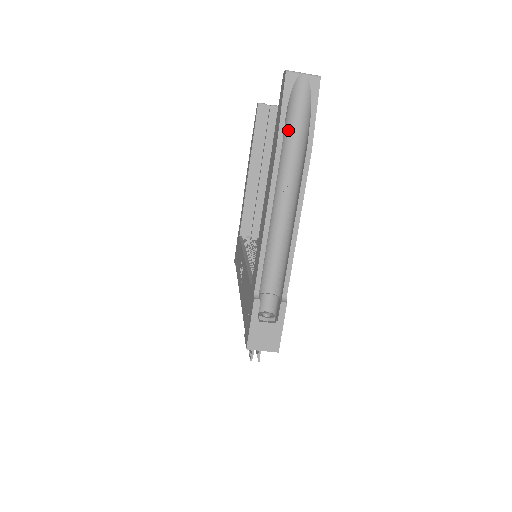
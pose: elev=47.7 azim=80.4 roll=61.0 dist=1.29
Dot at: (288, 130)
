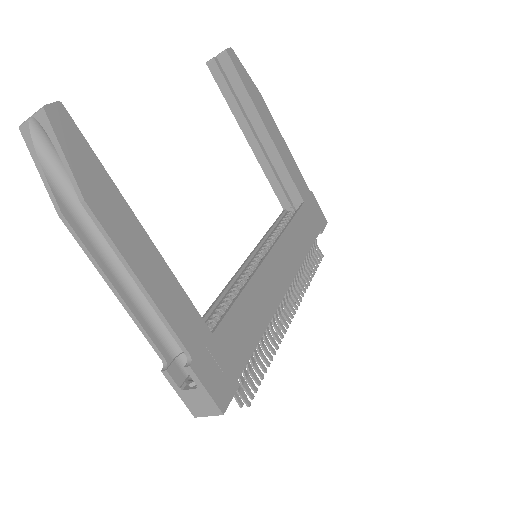
Dot at: (68, 185)
